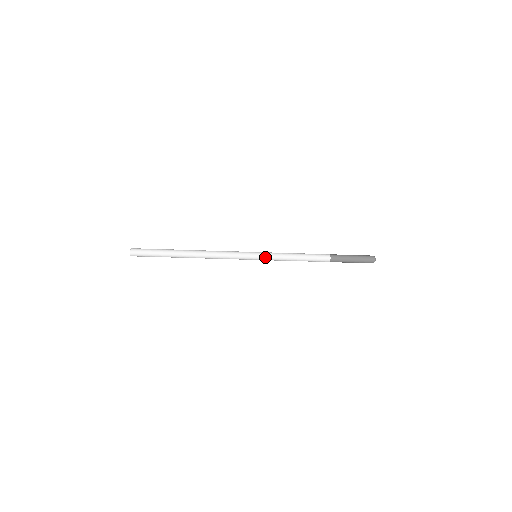
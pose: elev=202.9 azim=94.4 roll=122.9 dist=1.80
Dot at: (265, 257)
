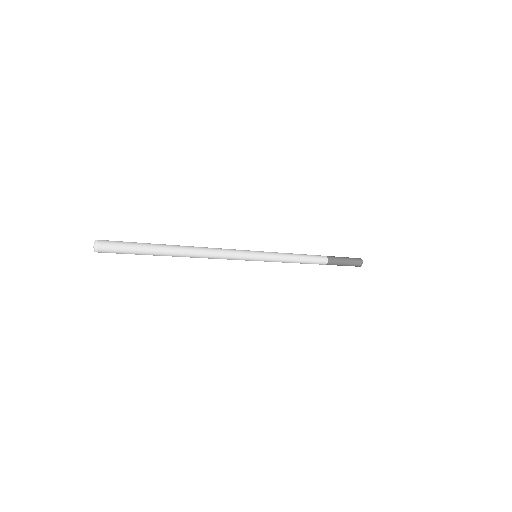
Dot at: (265, 261)
